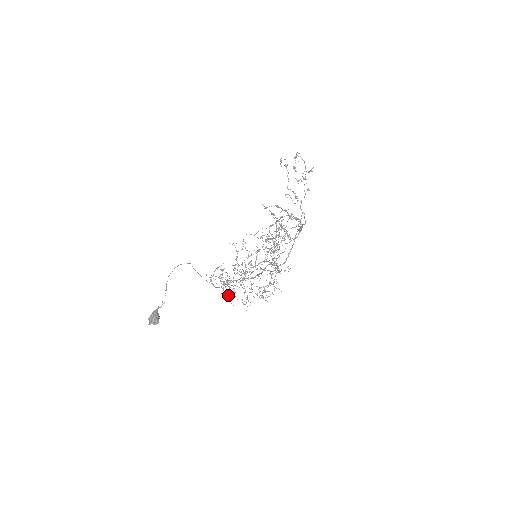
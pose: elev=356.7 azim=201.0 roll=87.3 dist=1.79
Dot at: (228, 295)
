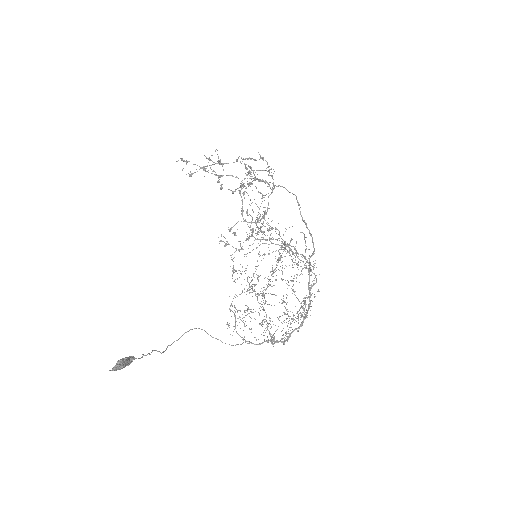
Dot at: occluded
